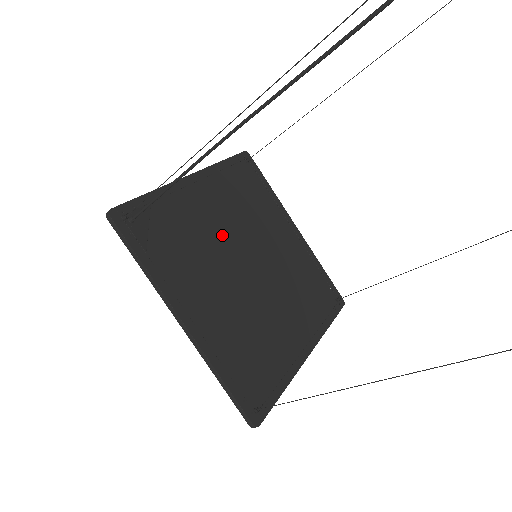
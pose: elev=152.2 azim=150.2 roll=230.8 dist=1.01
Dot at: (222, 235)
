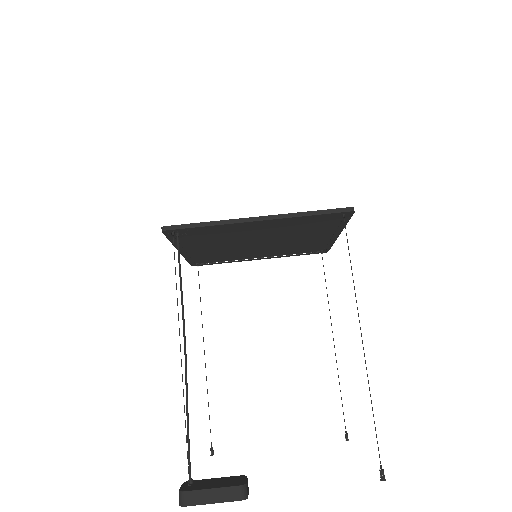
Dot at: (253, 234)
